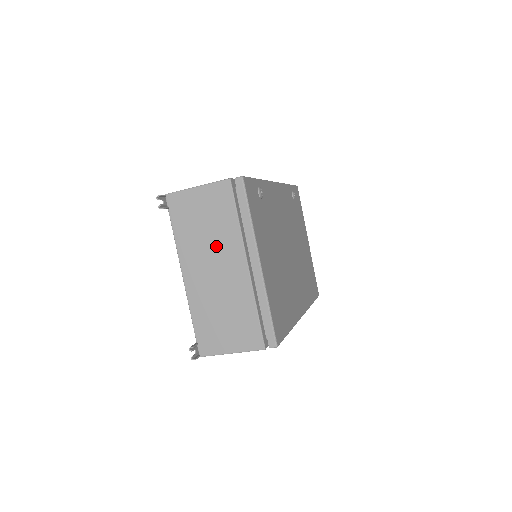
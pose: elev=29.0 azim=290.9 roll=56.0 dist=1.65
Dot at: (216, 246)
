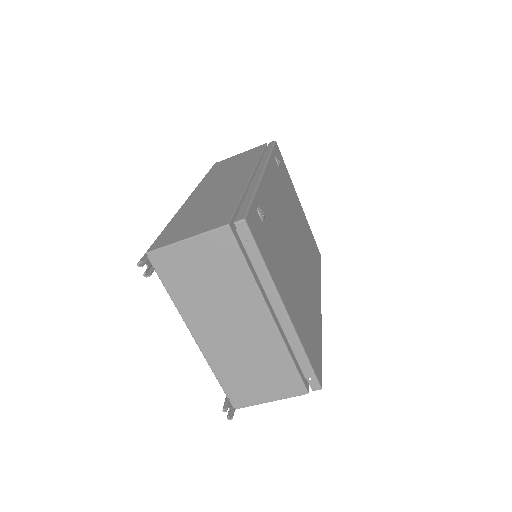
Dot at: (228, 302)
